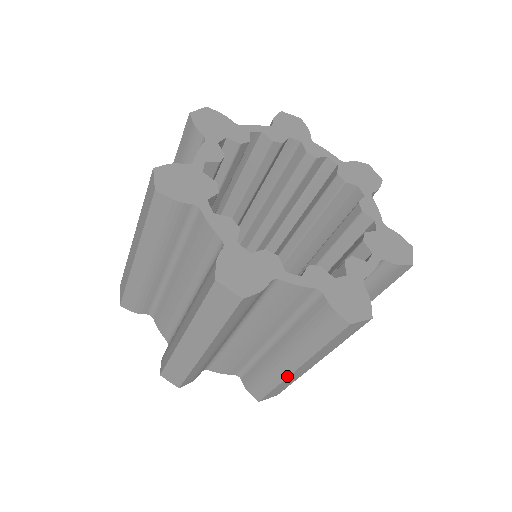
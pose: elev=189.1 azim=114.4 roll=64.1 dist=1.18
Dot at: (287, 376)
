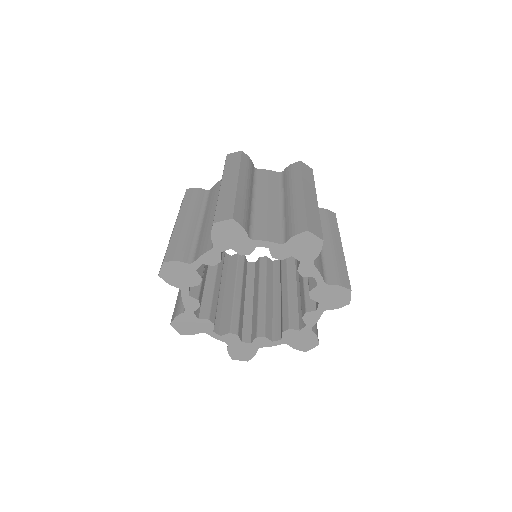
Dot at: (303, 199)
